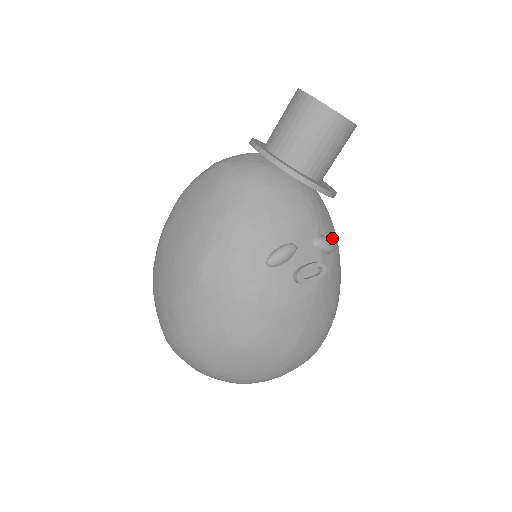
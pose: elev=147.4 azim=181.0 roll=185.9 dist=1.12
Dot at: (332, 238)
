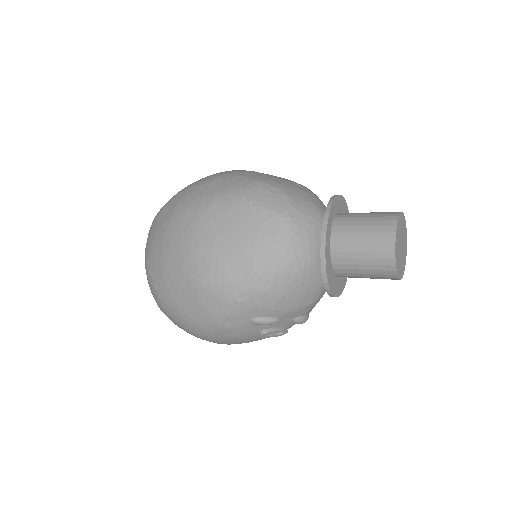
Dot at: occluded
